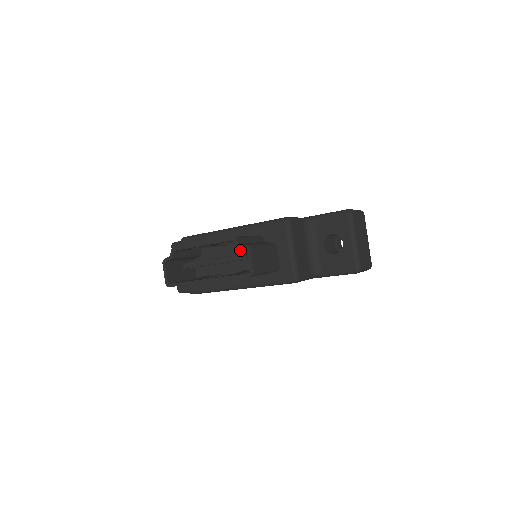
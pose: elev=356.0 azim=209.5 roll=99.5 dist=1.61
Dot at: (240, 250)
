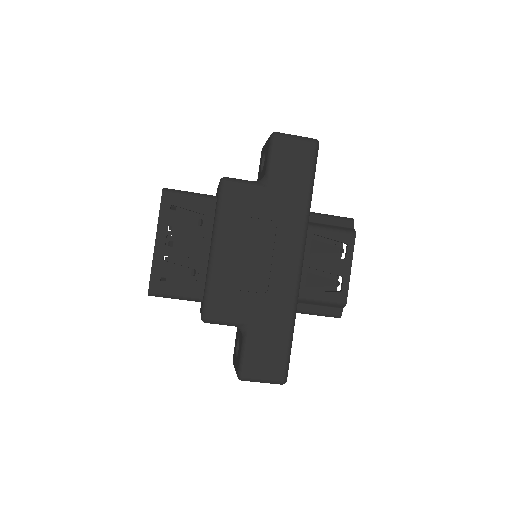
Dot at: occluded
